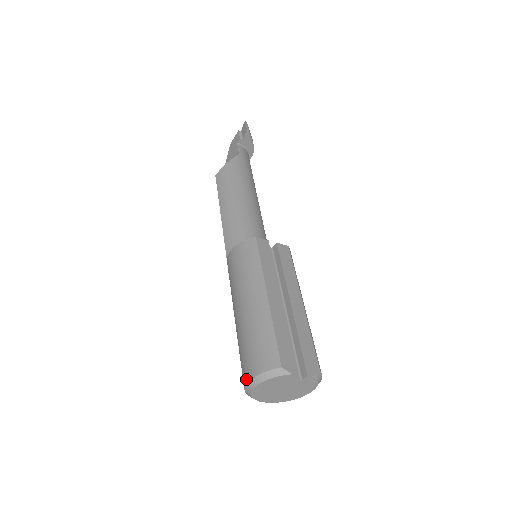
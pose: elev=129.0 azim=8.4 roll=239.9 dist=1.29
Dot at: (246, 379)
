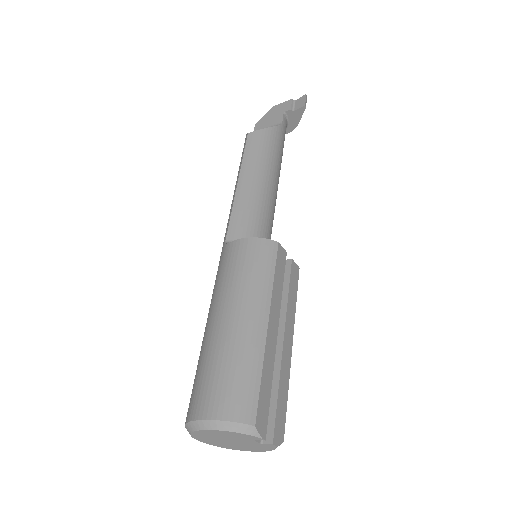
Dot at: (201, 414)
